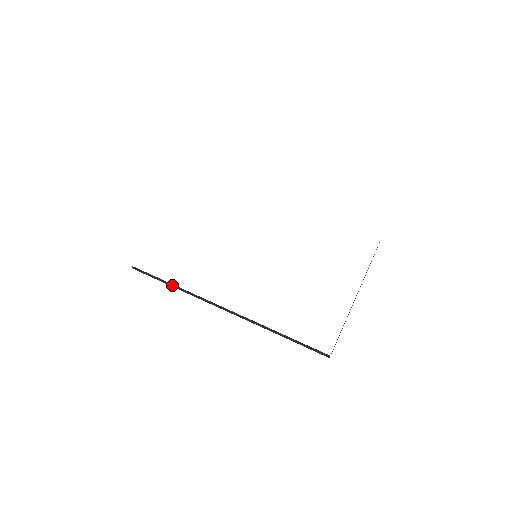
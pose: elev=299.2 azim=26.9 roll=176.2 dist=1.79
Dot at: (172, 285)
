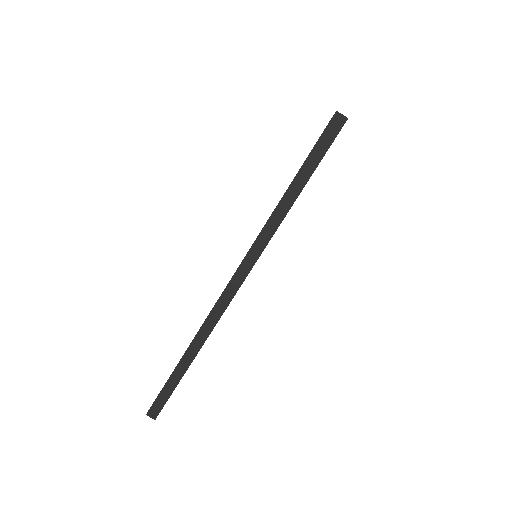
Dot at: (184, 363)
